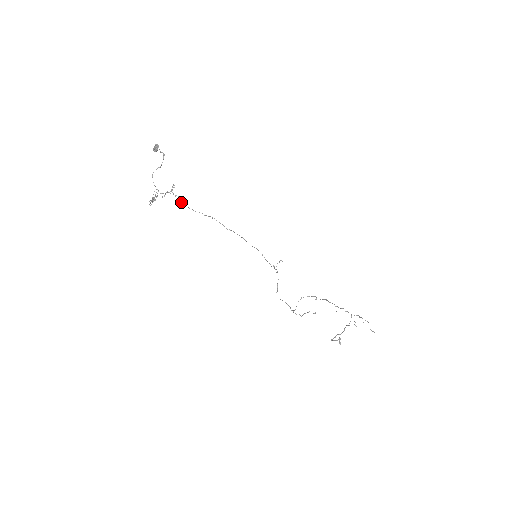
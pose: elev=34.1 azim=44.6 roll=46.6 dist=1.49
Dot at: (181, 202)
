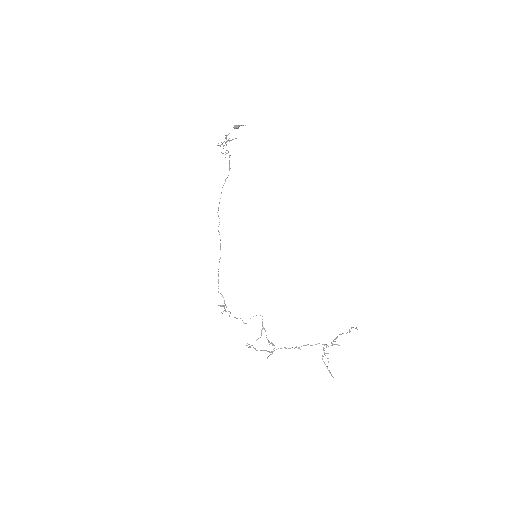
Dot at: (229, 169)
